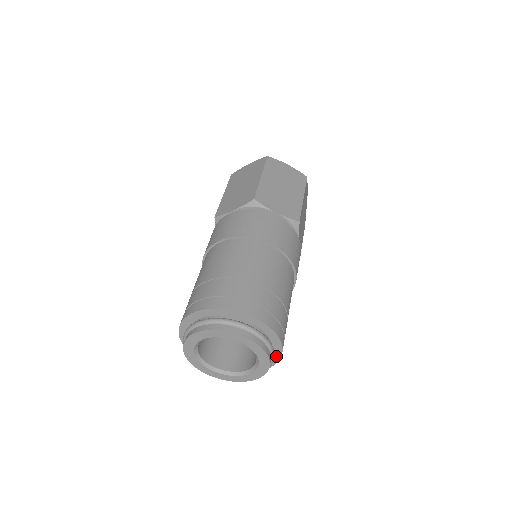
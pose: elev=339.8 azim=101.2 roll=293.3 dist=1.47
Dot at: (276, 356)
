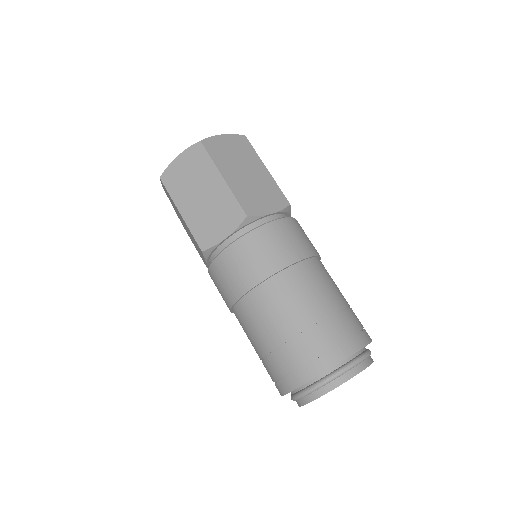
Dot at: occluded
